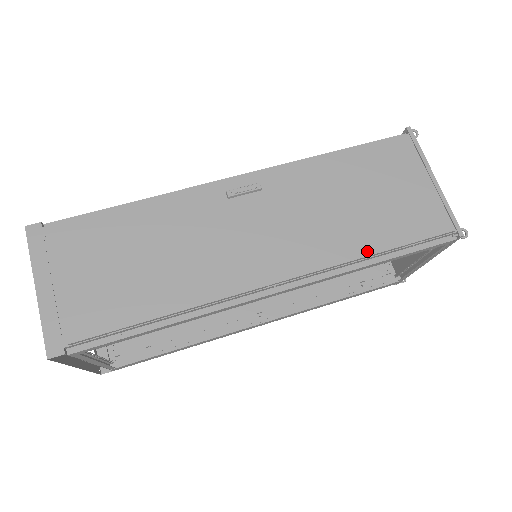
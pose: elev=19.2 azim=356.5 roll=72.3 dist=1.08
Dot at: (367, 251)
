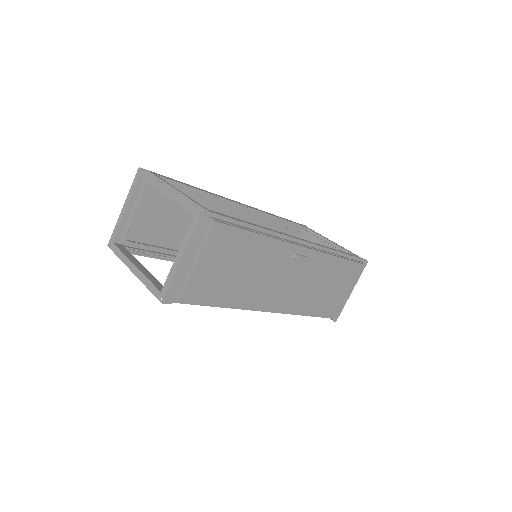
Dot at: (309, 313)
